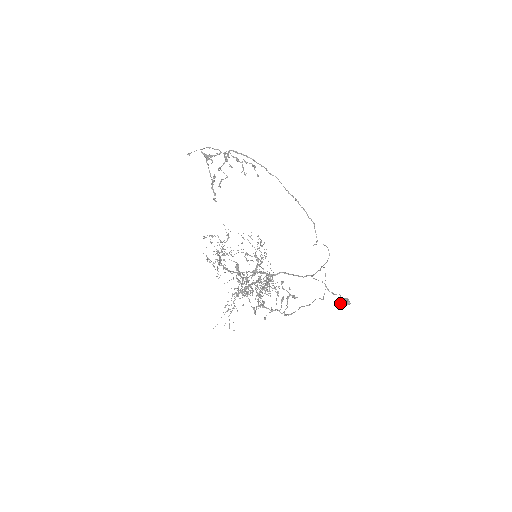
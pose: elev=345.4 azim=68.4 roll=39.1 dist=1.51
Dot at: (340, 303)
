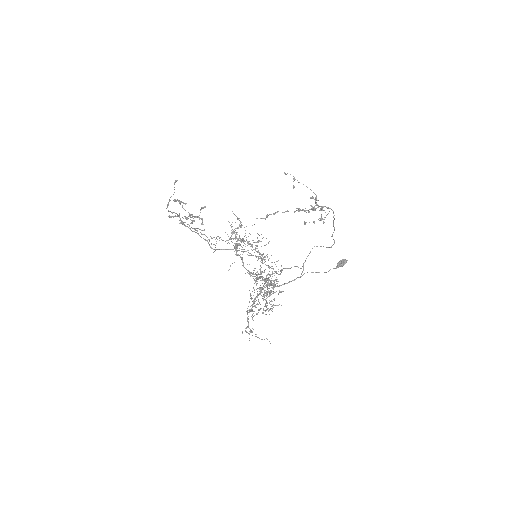
Dot at: (340, 263)
